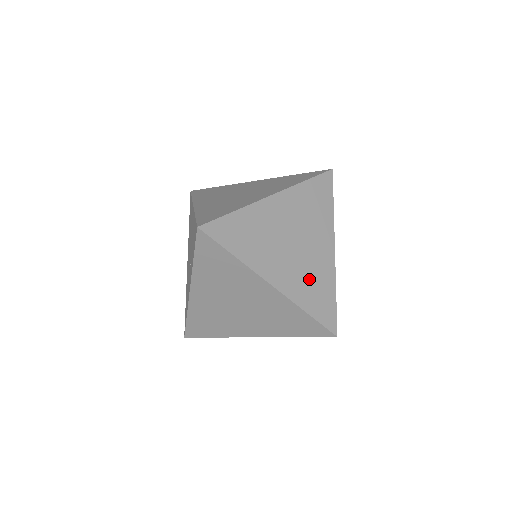
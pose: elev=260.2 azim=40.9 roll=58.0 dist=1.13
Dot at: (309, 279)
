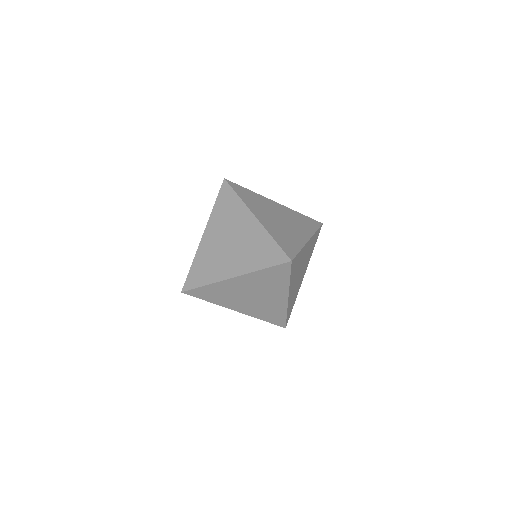
Dot at: (283, 233)
